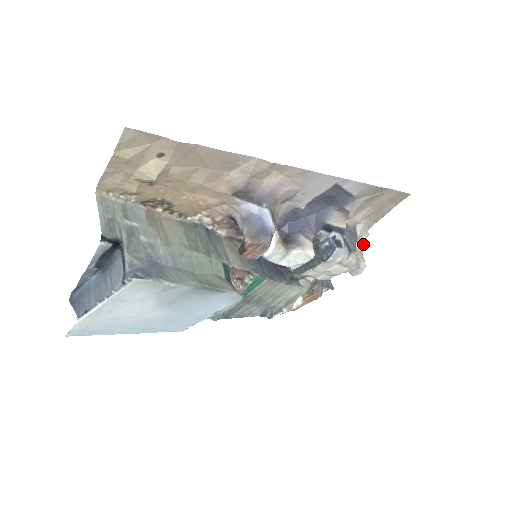
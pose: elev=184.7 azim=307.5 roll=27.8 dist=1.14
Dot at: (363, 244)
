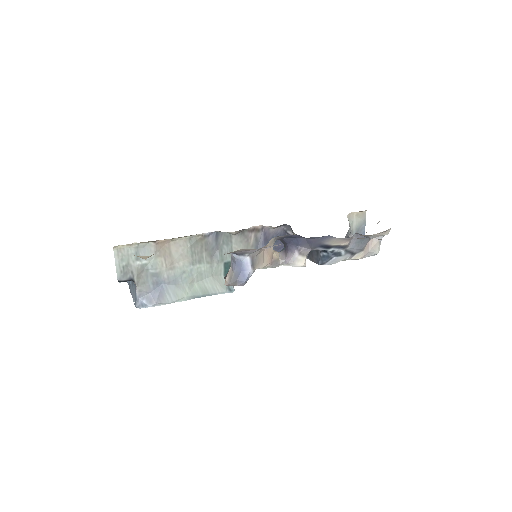
Dot at: (383, 236)
